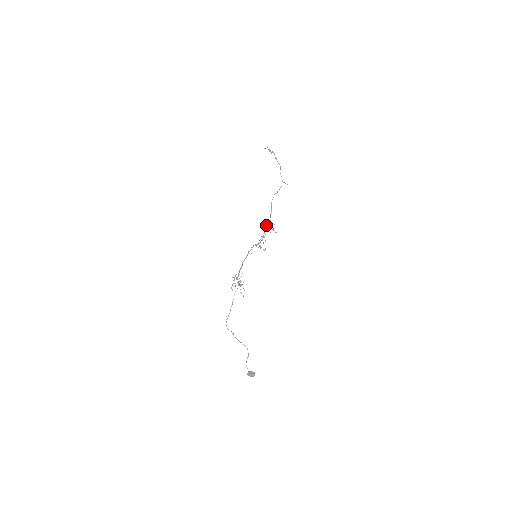
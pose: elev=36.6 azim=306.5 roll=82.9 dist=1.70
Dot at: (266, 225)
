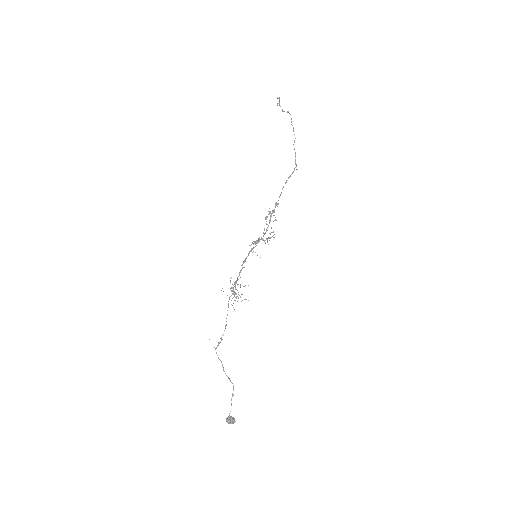
Dot at: (271, 215)
